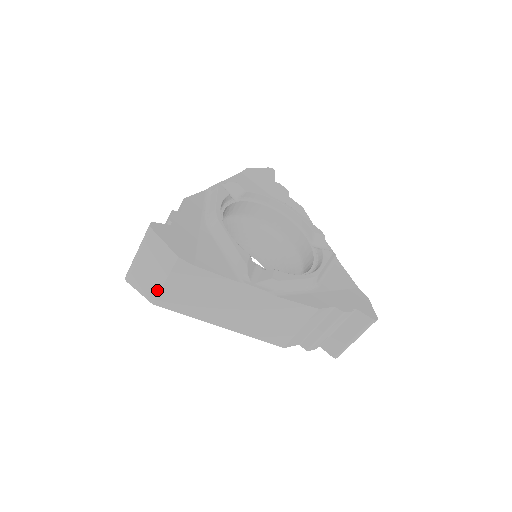
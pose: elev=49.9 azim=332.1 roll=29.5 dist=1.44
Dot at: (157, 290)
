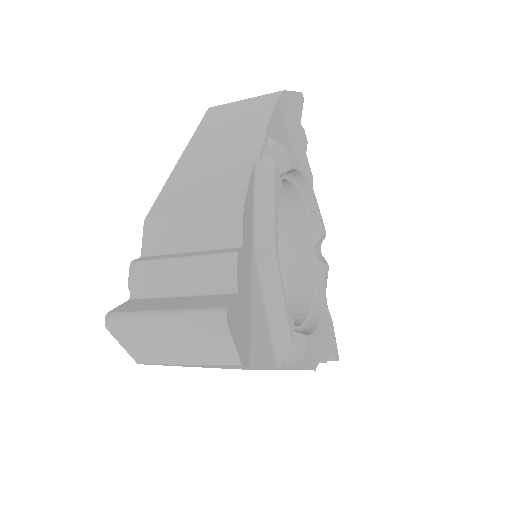
Dot at: (163, 362)
